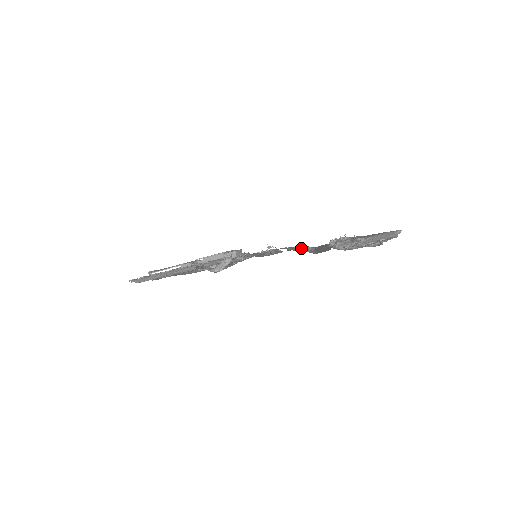
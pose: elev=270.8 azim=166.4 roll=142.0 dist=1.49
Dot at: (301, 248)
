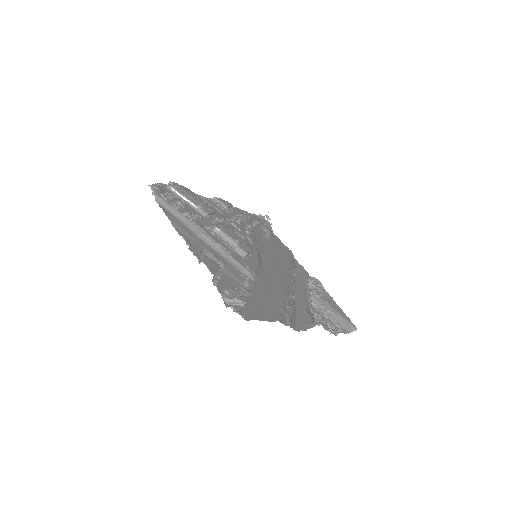
Dot at: (291, 313)
